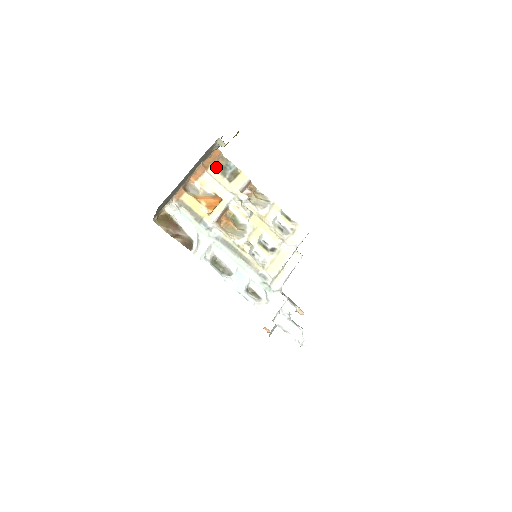
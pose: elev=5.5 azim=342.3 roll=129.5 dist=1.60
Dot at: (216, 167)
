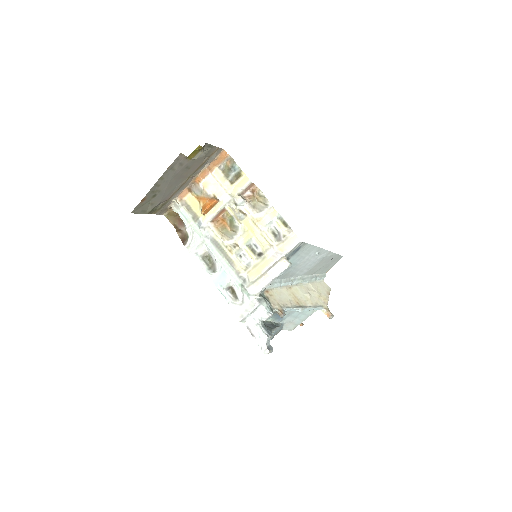
Dot at: (222, 169)
